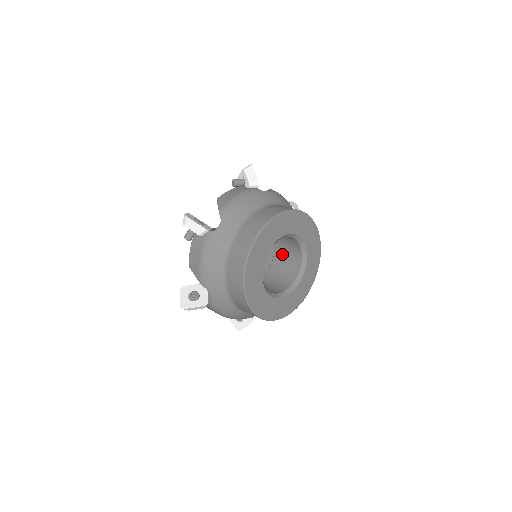
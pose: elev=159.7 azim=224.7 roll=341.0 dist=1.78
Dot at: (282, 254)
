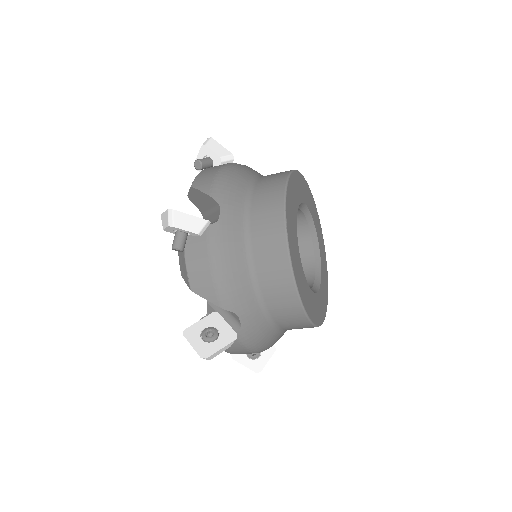
Dot at: occluded
